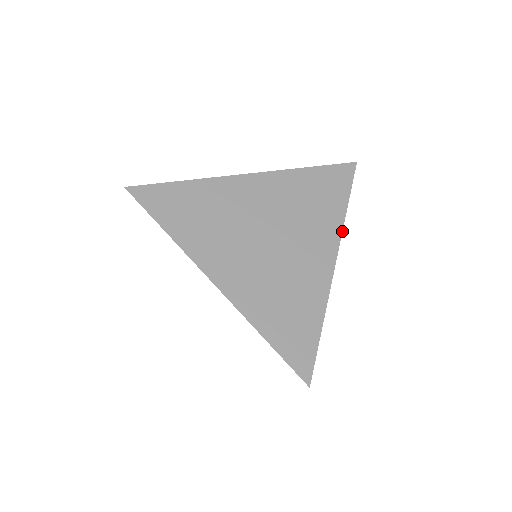
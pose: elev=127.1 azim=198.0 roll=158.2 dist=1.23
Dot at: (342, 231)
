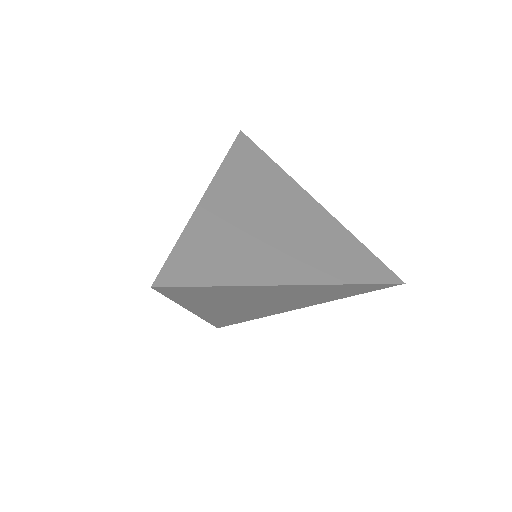
Dot at: (294, 180)
